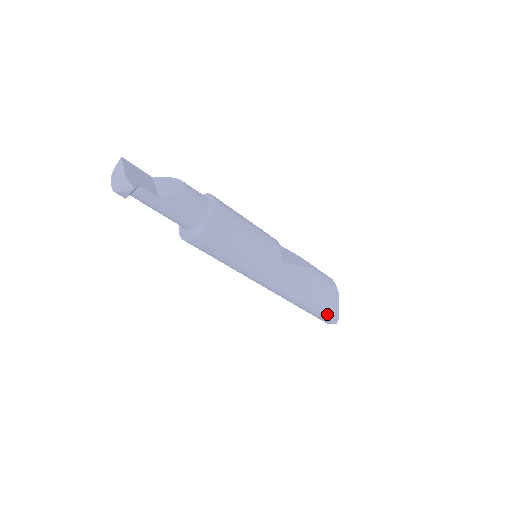
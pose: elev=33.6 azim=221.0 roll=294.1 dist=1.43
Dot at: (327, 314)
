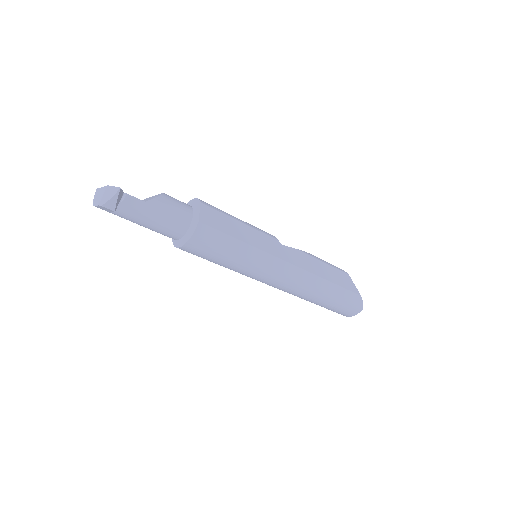
Dot at: (349, 297)
